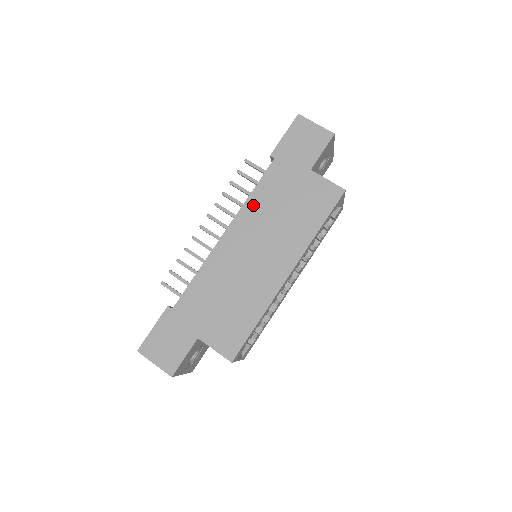
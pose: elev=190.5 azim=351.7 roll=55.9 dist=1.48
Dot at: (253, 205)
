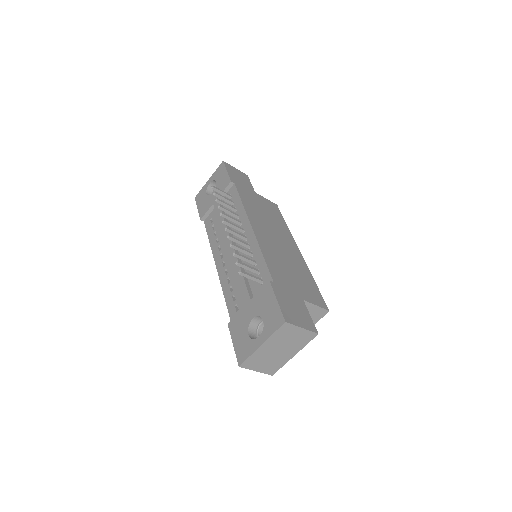
Dot at: (250, 210)
